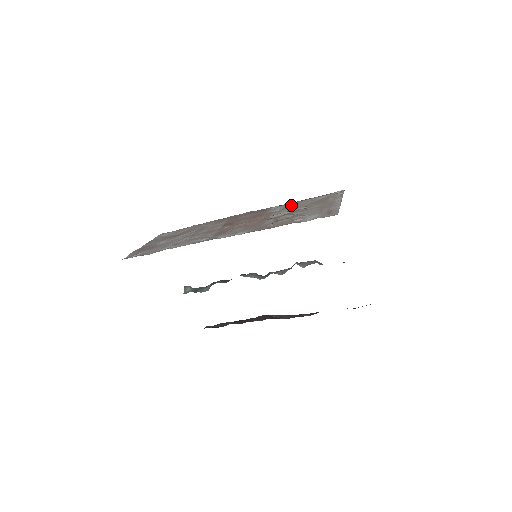
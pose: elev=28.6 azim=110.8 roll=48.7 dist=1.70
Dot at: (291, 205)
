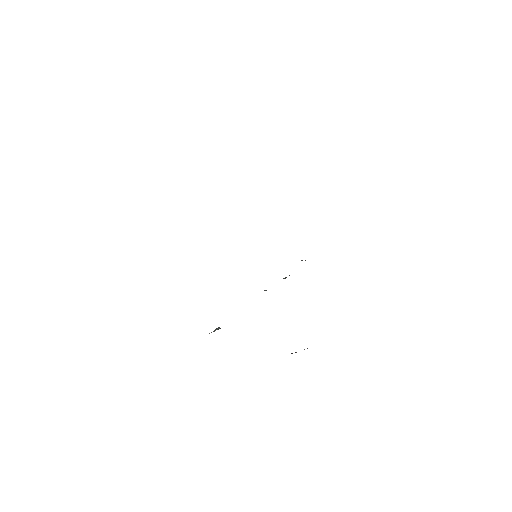
Dot at: occluded
